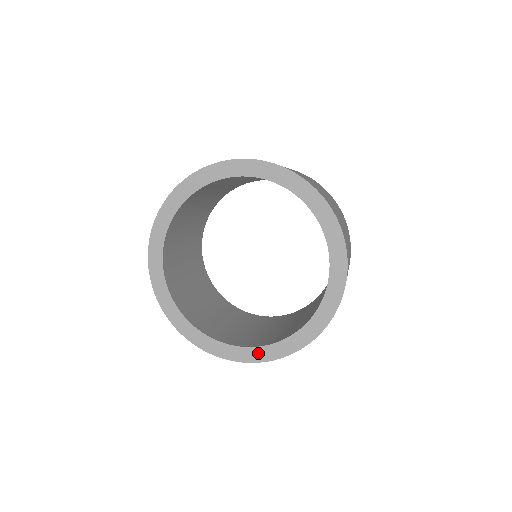
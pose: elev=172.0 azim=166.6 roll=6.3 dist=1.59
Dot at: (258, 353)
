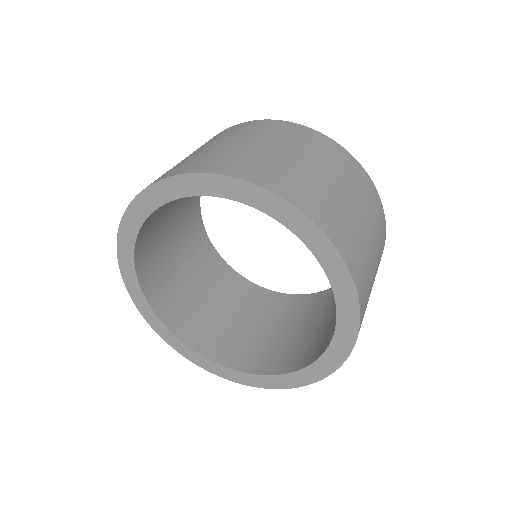
Dot at: (319, 368)
